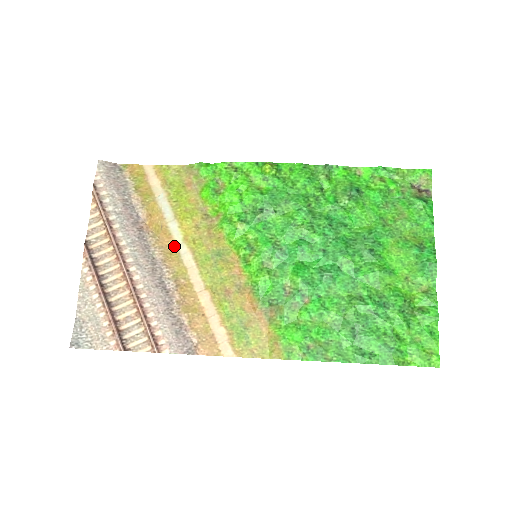
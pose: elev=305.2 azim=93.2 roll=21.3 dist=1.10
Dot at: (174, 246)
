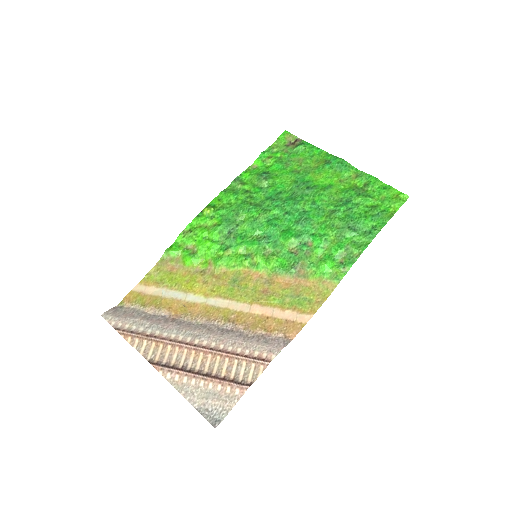
Dot at: (204, 306)
